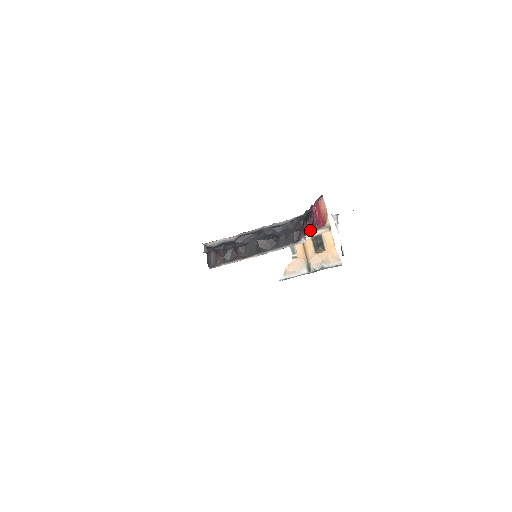
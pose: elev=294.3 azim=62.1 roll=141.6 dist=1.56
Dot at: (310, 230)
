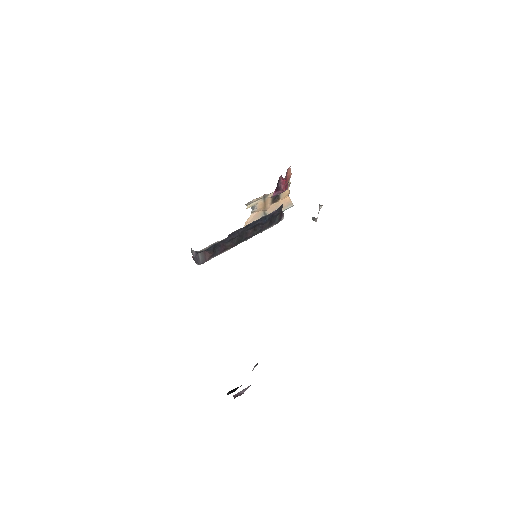
Dot at: (276, 195)
